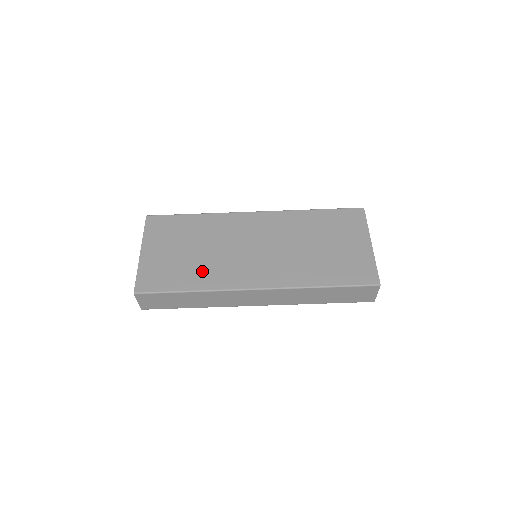
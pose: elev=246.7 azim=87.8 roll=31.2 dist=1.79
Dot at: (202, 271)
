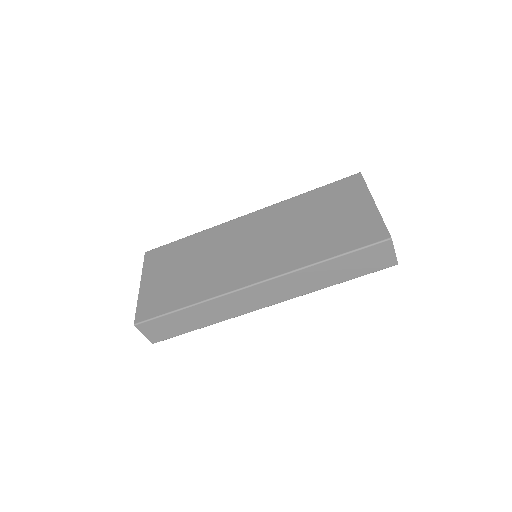
Dot at: (198, 284)
